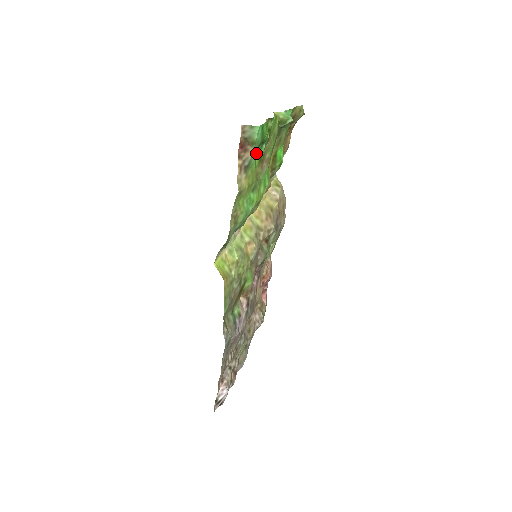
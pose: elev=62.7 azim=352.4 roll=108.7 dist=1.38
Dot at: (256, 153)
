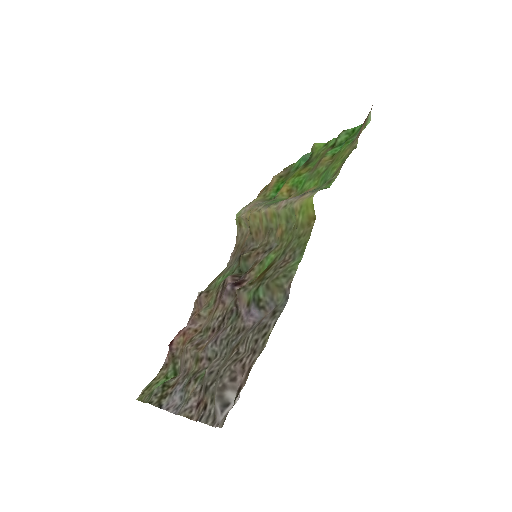
Dot at: (345, 142)
